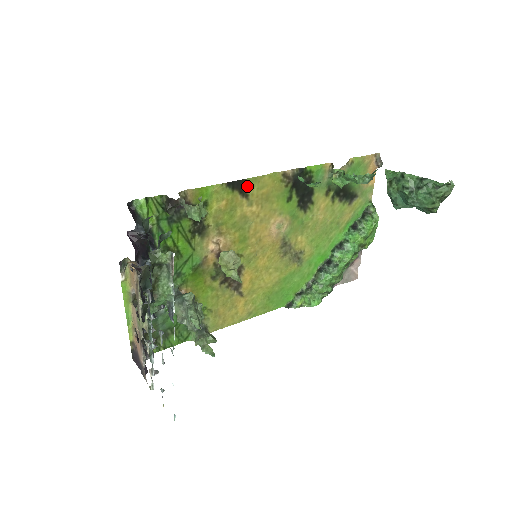
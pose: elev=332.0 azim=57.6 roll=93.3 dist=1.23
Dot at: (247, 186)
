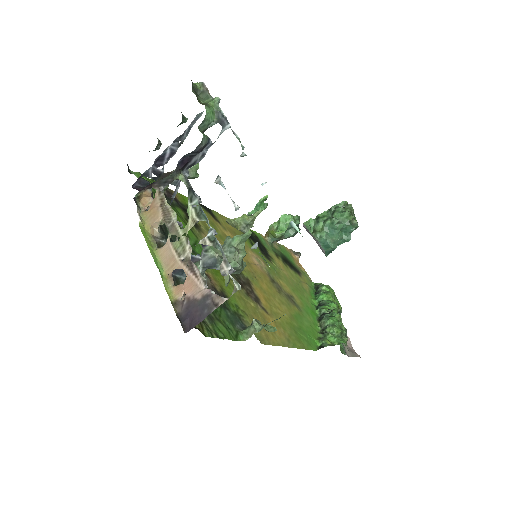
Dot at: (215, 215)
